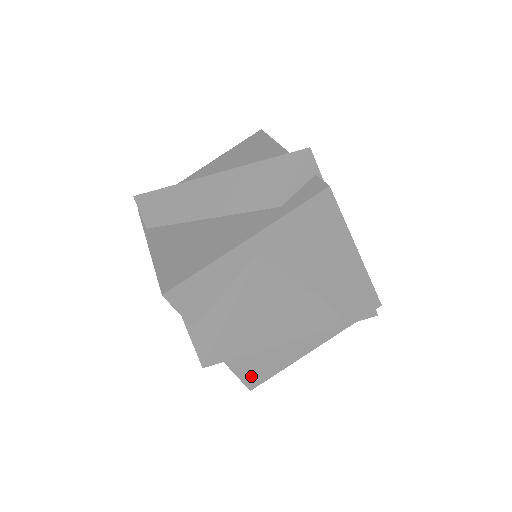
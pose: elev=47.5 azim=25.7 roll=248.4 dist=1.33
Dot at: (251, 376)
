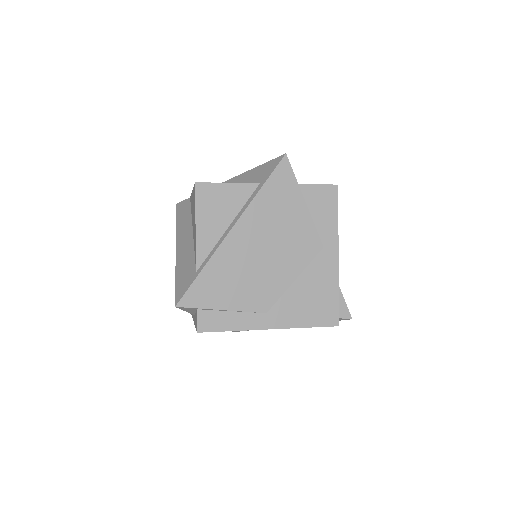
Dot at: occluded
